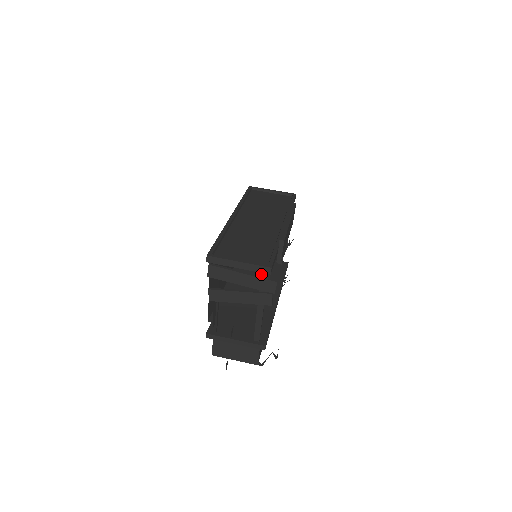
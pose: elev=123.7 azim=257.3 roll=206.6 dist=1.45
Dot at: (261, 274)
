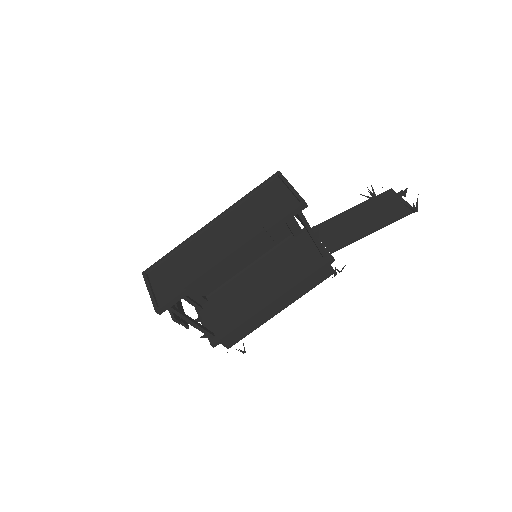
Dot at: occluded
